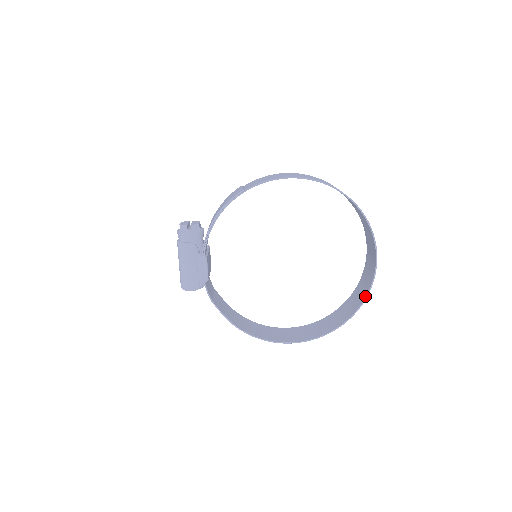
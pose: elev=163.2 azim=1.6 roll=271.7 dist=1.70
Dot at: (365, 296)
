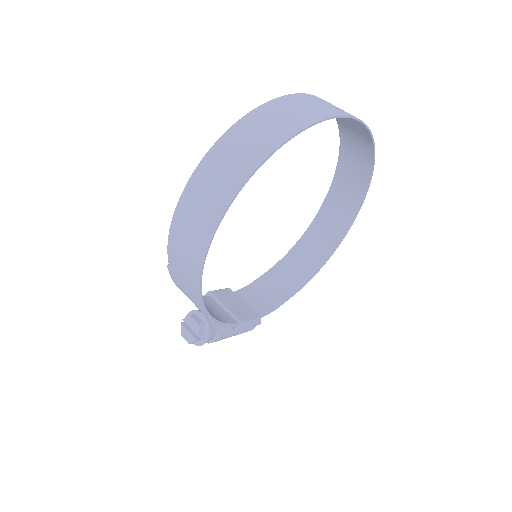
Dot at: (371, 140)
